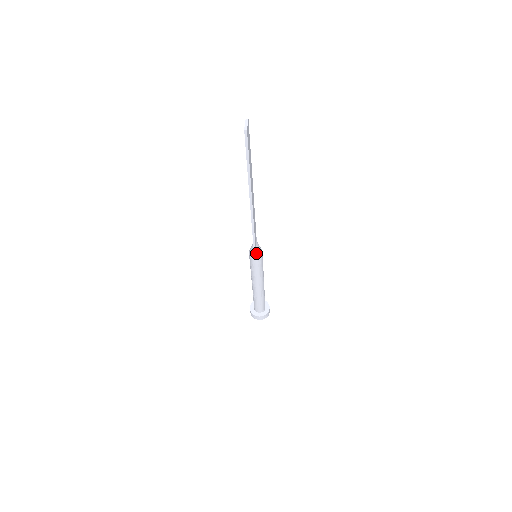
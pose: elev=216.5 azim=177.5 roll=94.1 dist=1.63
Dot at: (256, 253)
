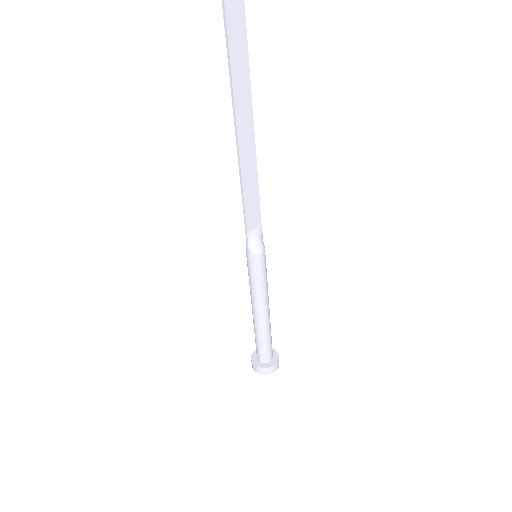
Dot at: (249, 245)
